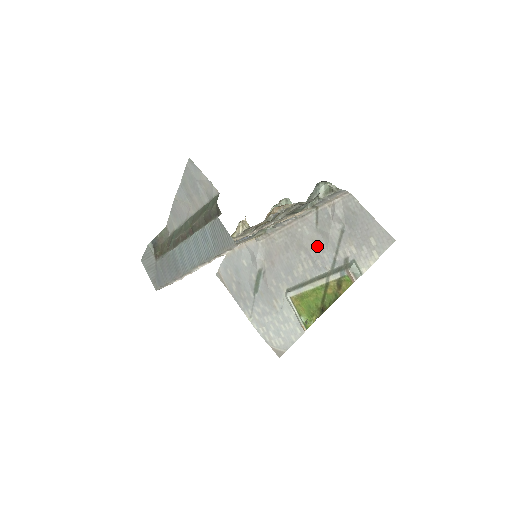
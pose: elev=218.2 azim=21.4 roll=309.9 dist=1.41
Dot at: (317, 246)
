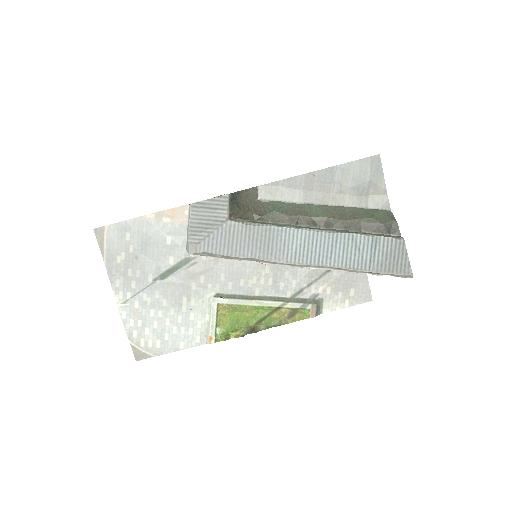
Dot at: (291, 270)
